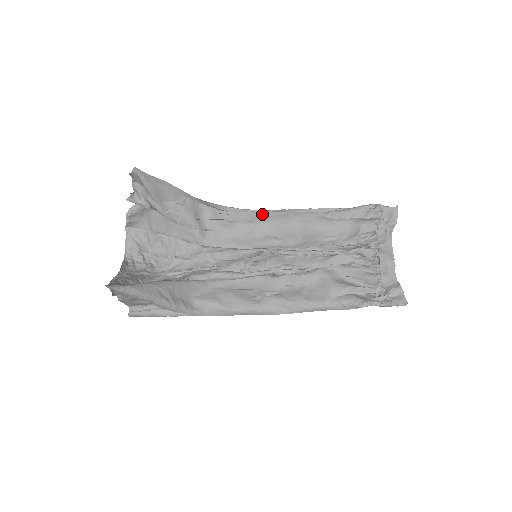
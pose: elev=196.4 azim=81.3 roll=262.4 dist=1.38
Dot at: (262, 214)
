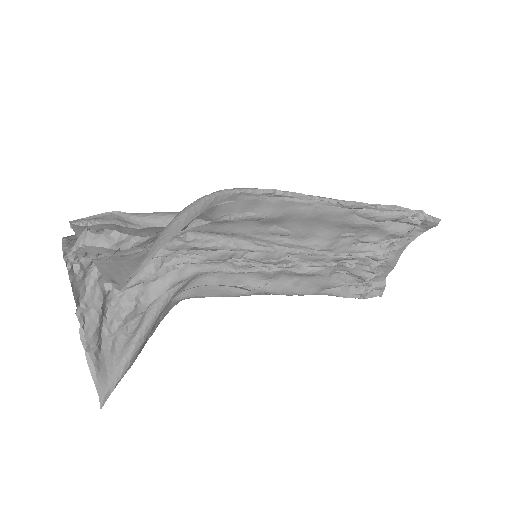
Dot at: (280, 205)
